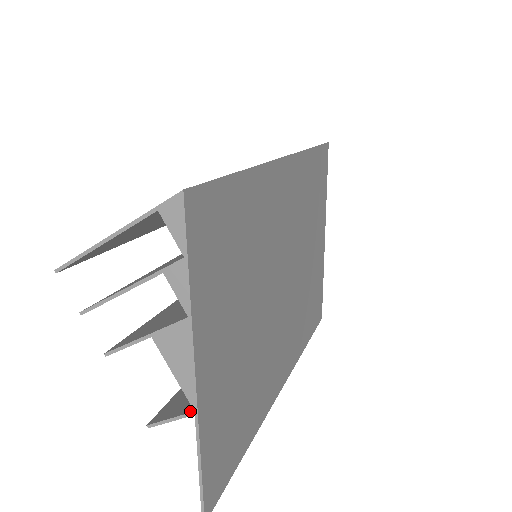
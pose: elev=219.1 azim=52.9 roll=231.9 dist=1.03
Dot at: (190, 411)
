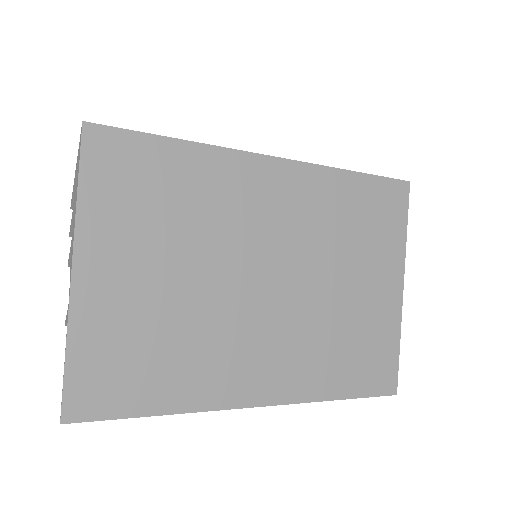
Dot at: (70, 304)
